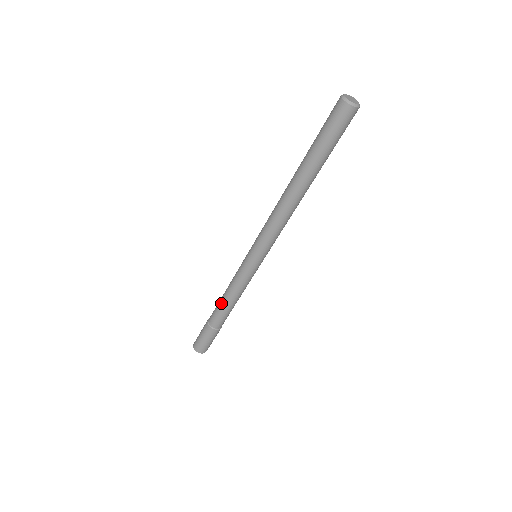
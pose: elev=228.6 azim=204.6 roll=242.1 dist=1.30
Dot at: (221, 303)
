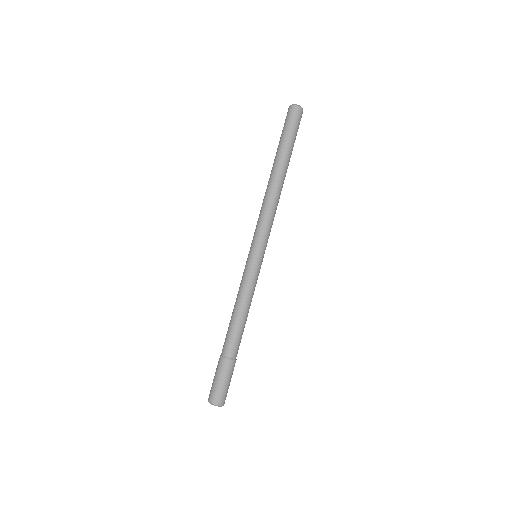
Dot at: (230, 320)
